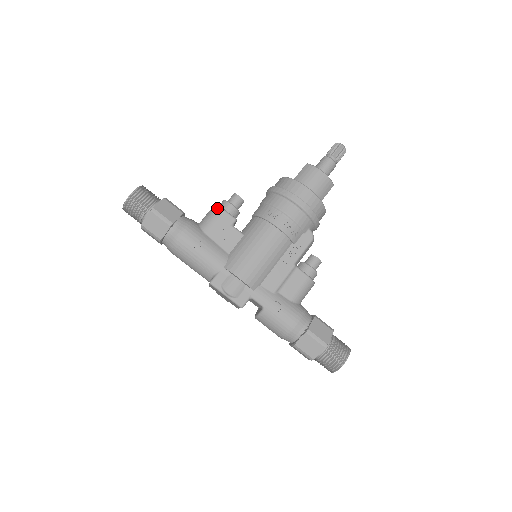
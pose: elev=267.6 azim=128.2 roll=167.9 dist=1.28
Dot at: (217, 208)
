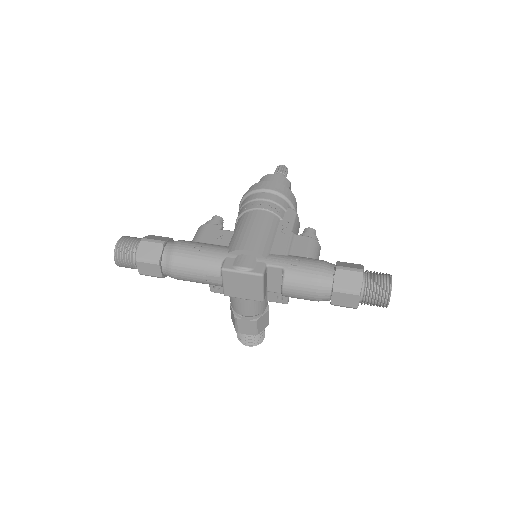
Dot at: (201, 226)
